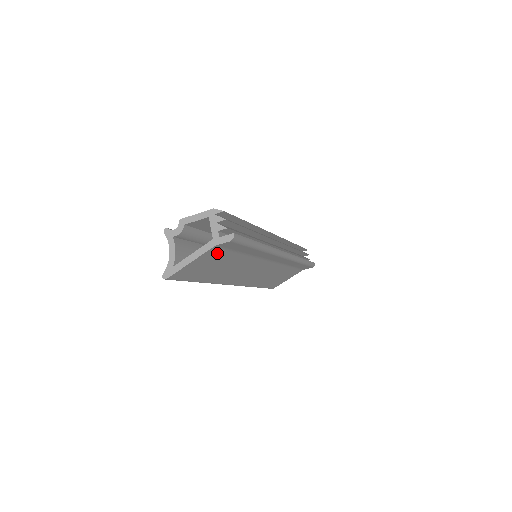
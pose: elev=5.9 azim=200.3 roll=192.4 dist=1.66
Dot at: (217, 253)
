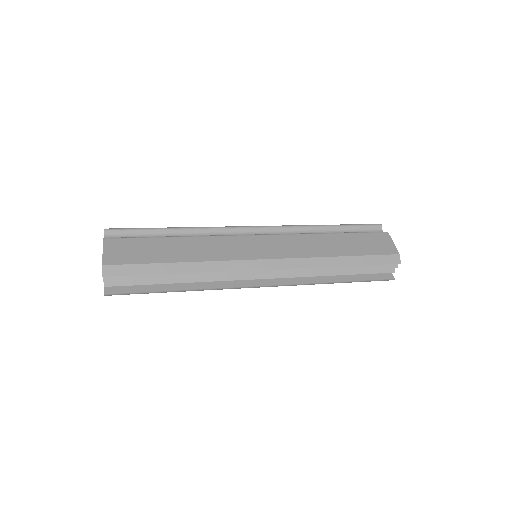
Dot at: occluded
